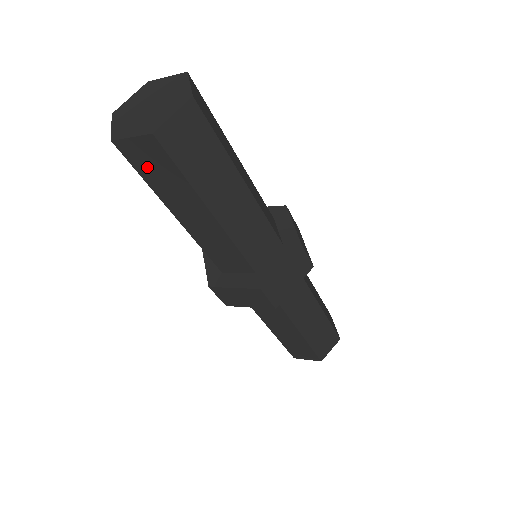
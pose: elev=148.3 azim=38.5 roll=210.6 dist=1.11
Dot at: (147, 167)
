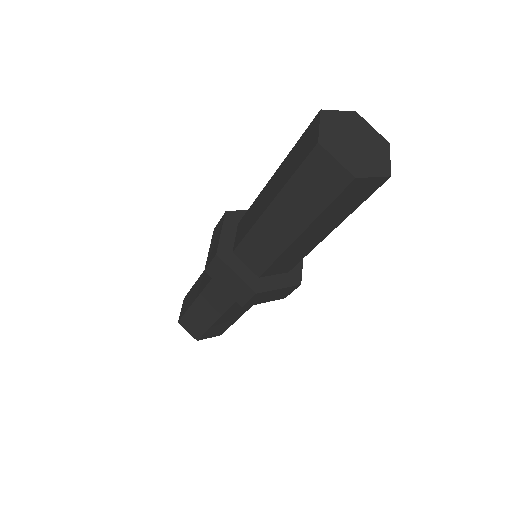
Dot at: (311, 177)
